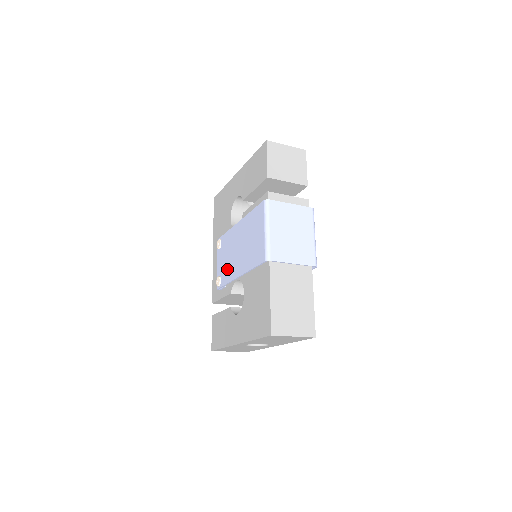
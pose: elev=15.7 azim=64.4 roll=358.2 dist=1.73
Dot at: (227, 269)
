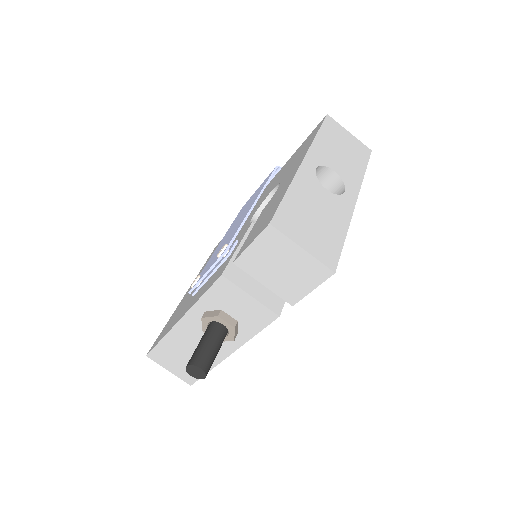
Dot at: (230, 237)
